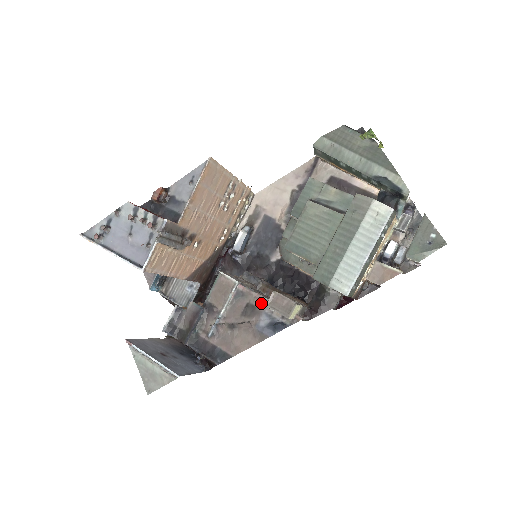
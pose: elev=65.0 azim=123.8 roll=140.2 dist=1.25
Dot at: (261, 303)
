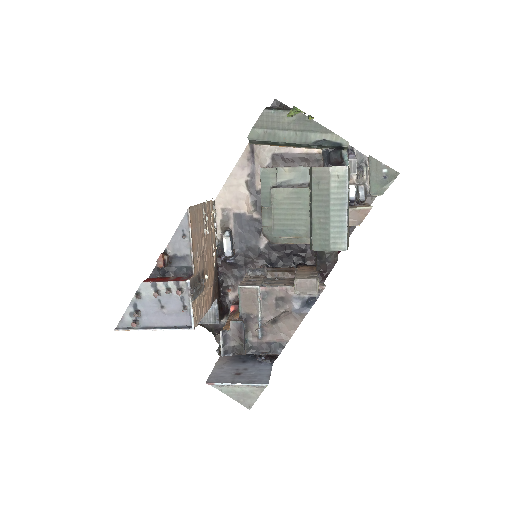
Dot at: (286, 292)
